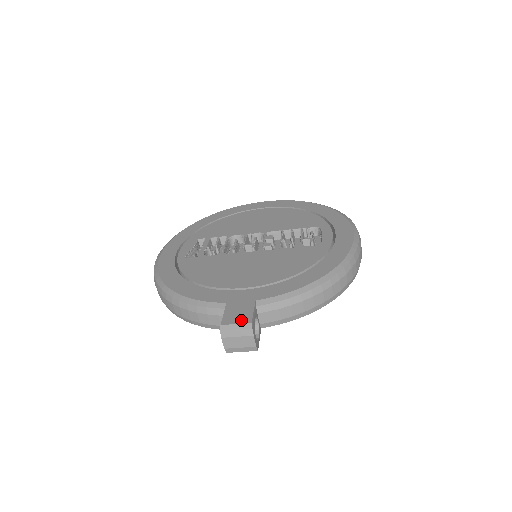
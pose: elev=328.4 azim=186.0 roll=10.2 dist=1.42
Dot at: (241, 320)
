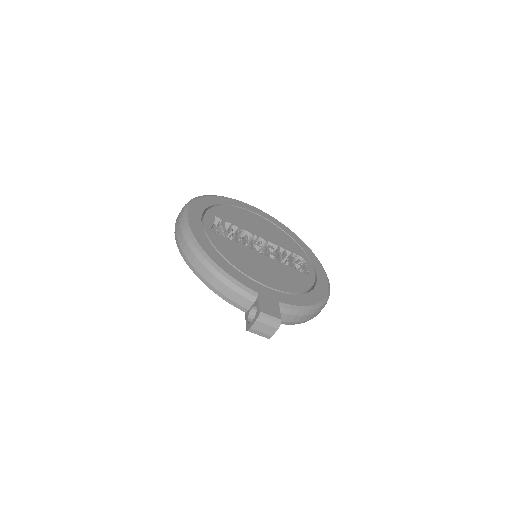
Dot at: (274, 314)
